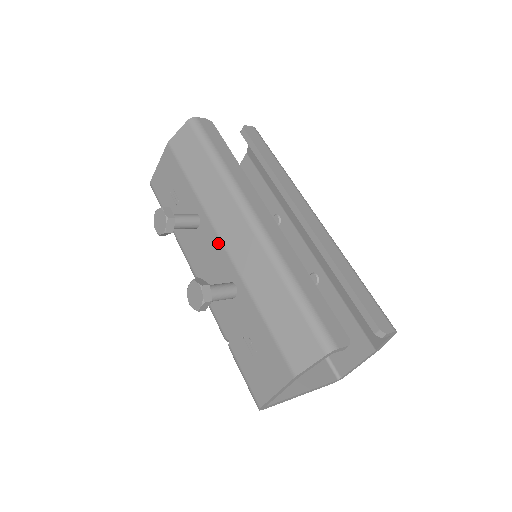
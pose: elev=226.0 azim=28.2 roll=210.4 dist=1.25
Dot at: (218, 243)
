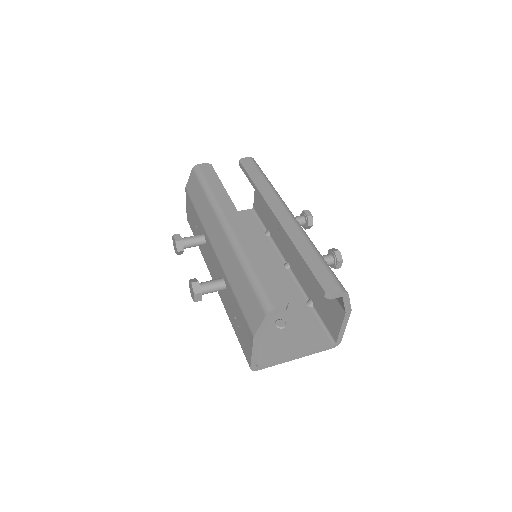
Dot at: (213, 251)
